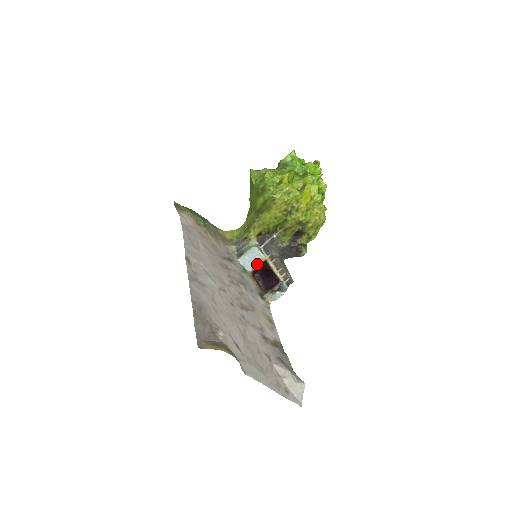
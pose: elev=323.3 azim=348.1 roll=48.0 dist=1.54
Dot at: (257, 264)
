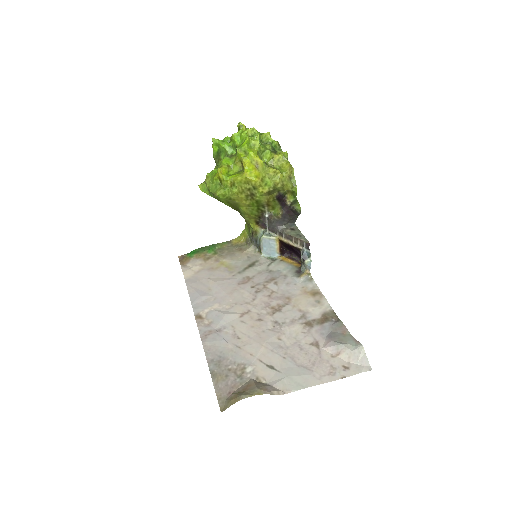
Dot at: (277, 247)
